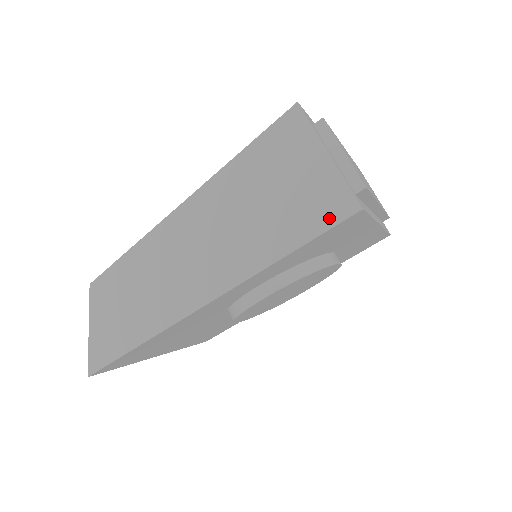
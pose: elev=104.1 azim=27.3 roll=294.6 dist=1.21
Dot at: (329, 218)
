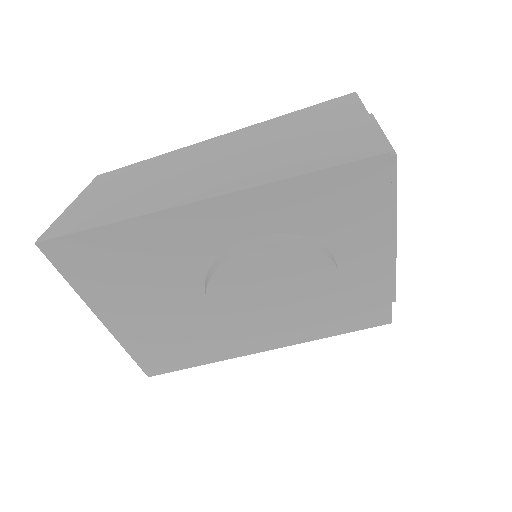
Dot at: (356, 154)
